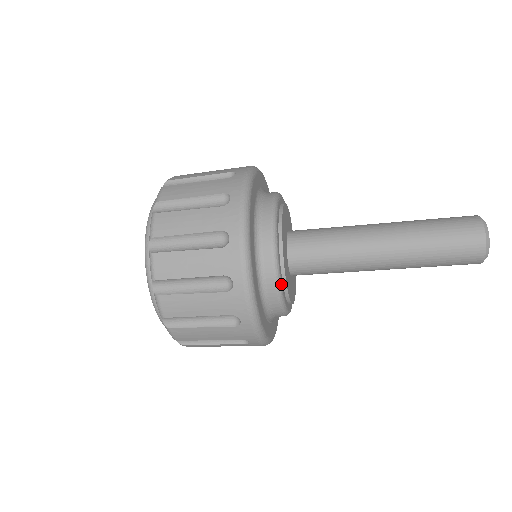
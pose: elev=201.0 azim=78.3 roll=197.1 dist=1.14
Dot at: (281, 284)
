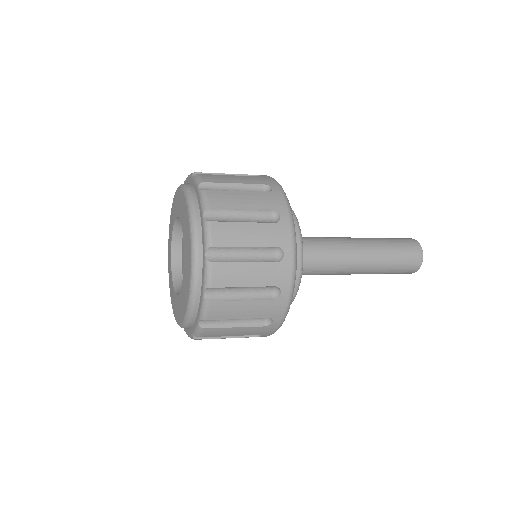
Dot at: occluded
